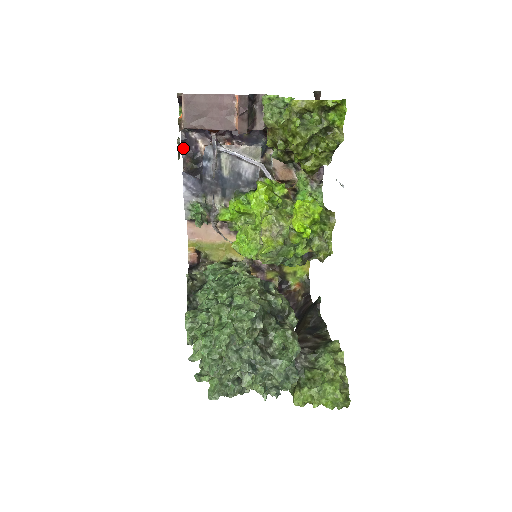
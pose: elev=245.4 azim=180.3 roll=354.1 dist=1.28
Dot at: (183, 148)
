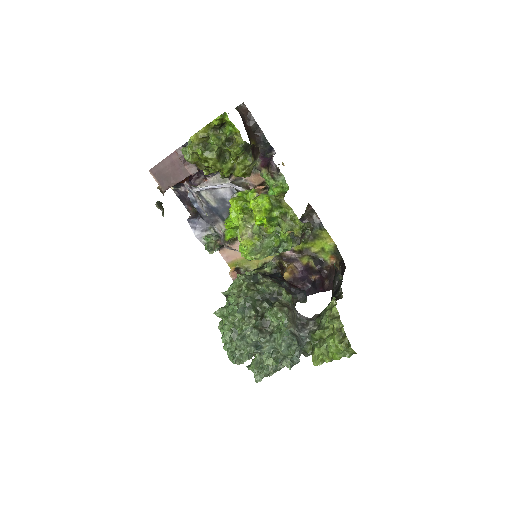
Dot at: (182, 202)
